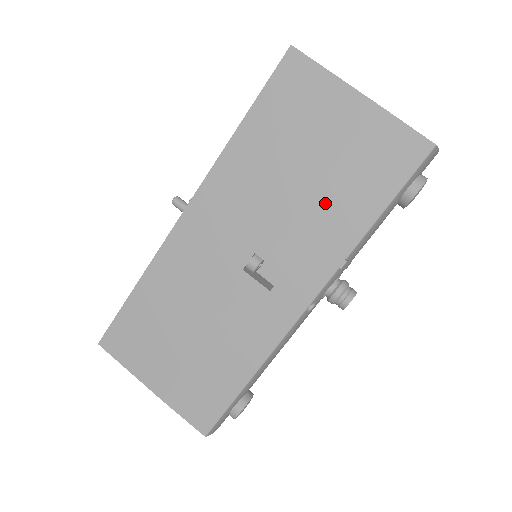
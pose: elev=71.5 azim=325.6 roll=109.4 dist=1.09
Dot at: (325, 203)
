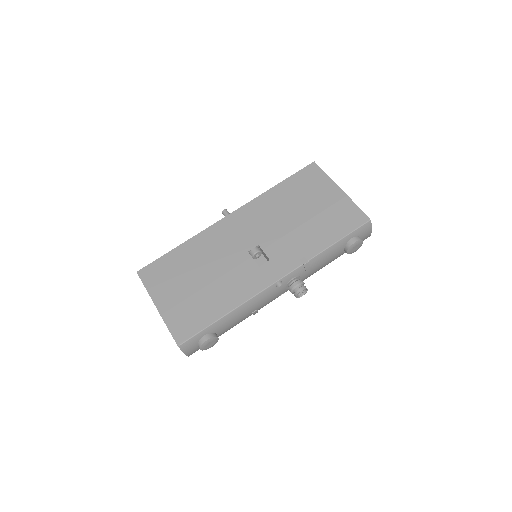
Dot at: (307, 231)
